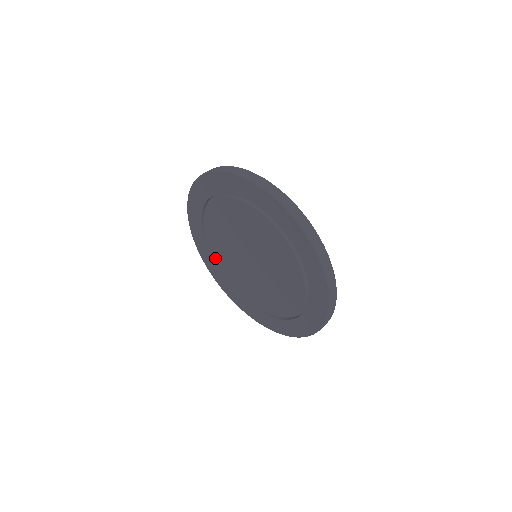
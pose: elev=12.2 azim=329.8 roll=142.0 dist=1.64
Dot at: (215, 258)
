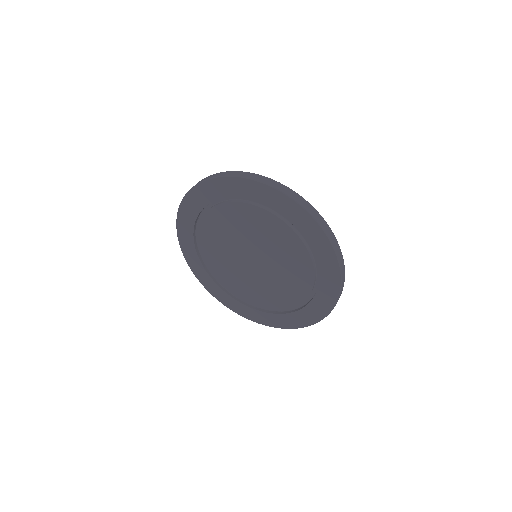
Dot at: (207, 265)
